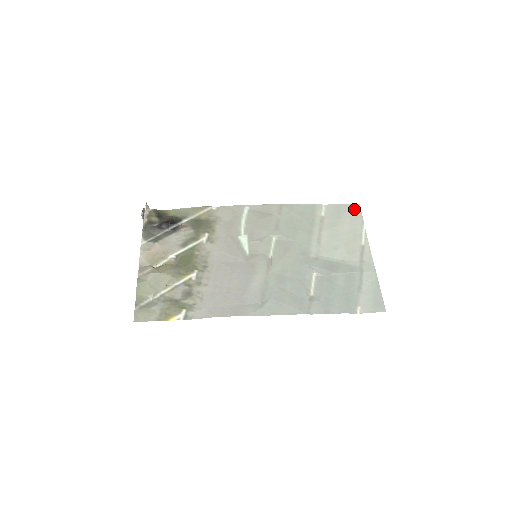
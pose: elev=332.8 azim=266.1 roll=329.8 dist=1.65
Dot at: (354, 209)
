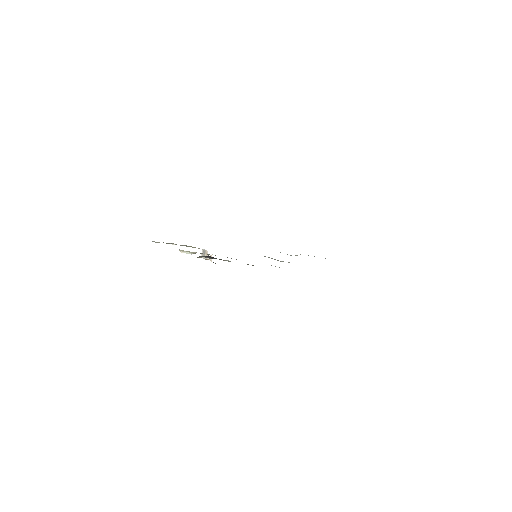
Dot at: occluded
